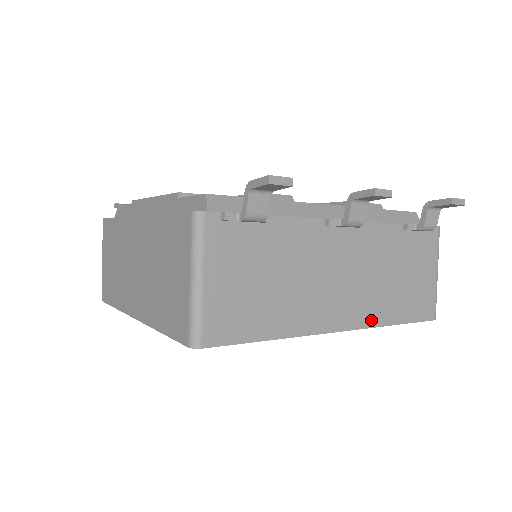
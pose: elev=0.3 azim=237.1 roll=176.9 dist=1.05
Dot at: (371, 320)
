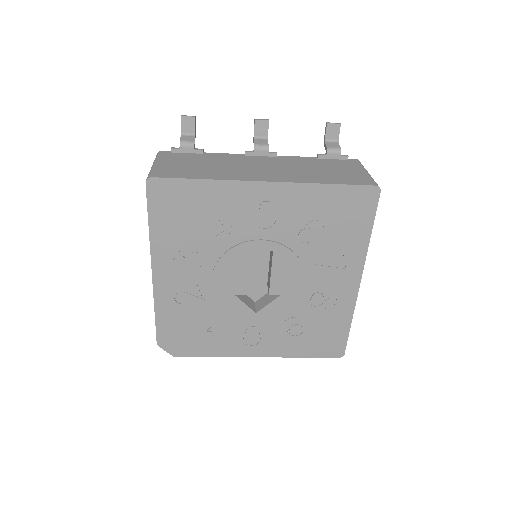
Dot at: (298, 181)
